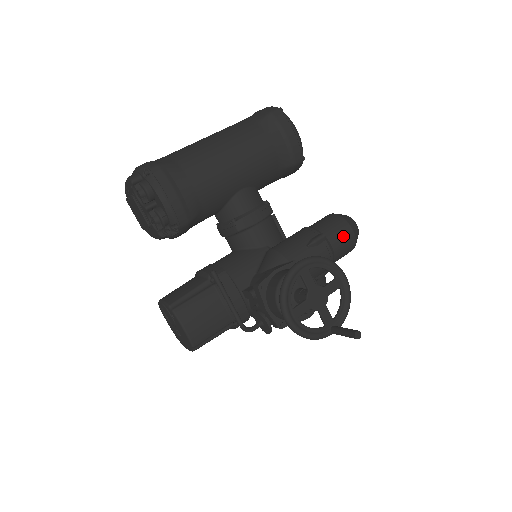
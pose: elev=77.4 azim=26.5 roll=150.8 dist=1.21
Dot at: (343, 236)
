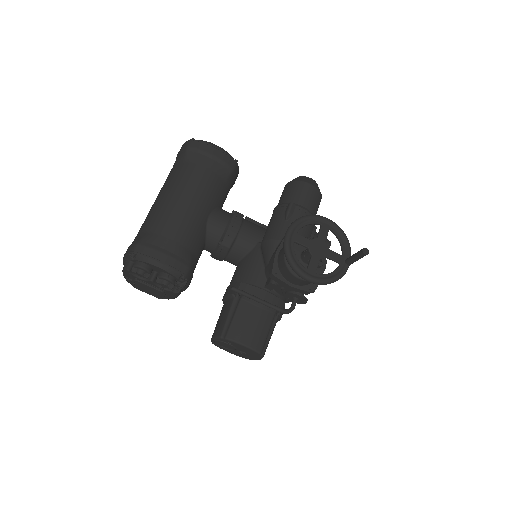
Dot at: (306, 193)
